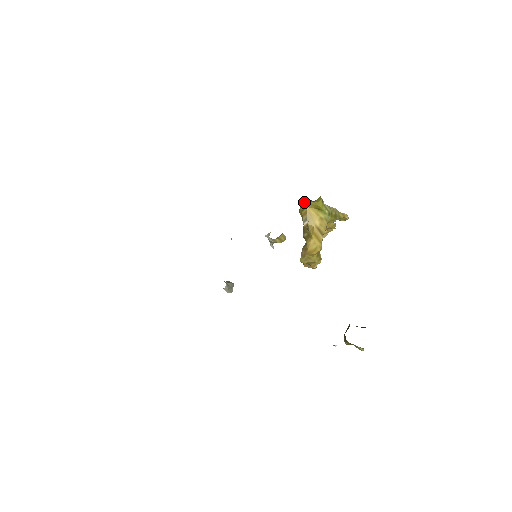
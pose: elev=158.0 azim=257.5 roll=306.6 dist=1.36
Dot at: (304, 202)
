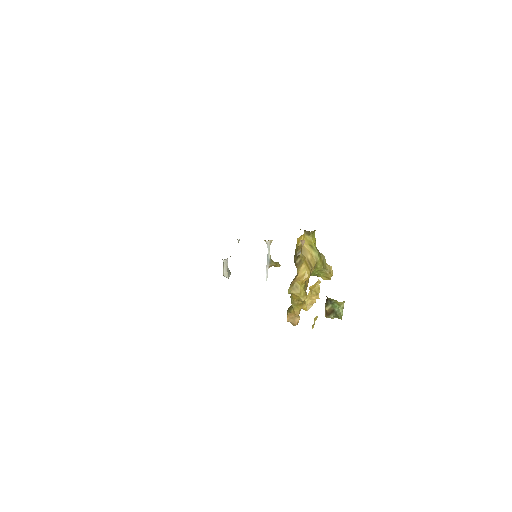
Dot at: (301, 238)
